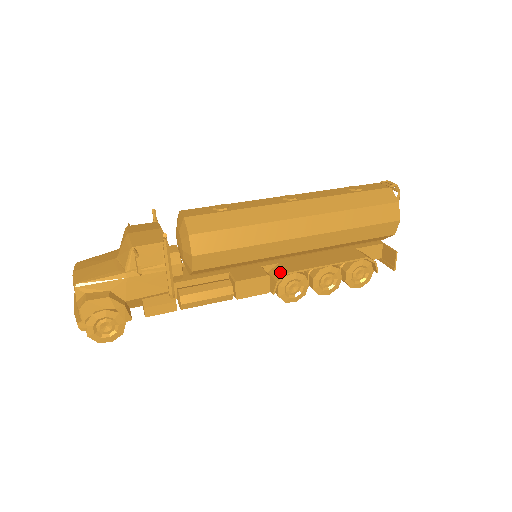
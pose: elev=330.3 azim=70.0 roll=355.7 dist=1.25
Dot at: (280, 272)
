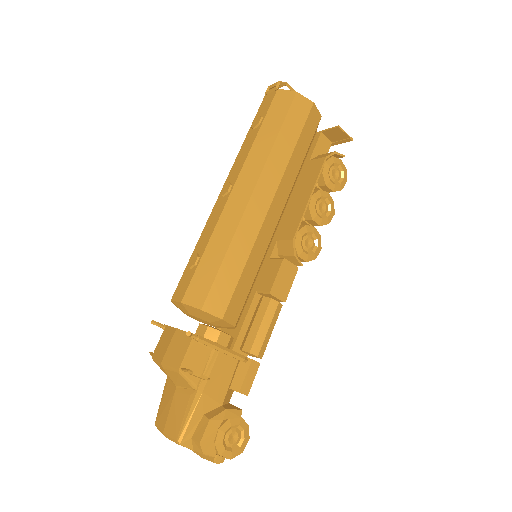
Dot at: (287, 246)
